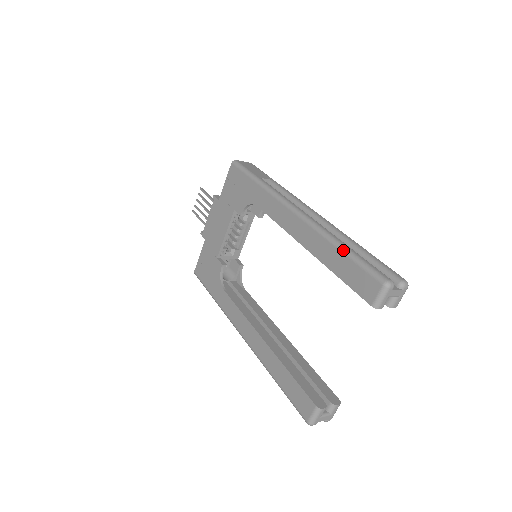
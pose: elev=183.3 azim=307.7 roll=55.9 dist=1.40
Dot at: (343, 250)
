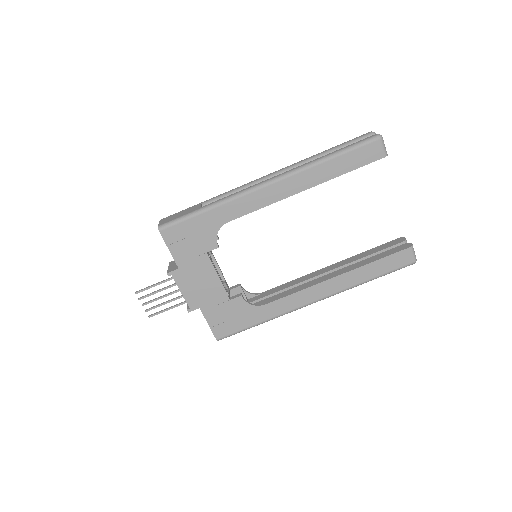
Dot at: (334, 156)
